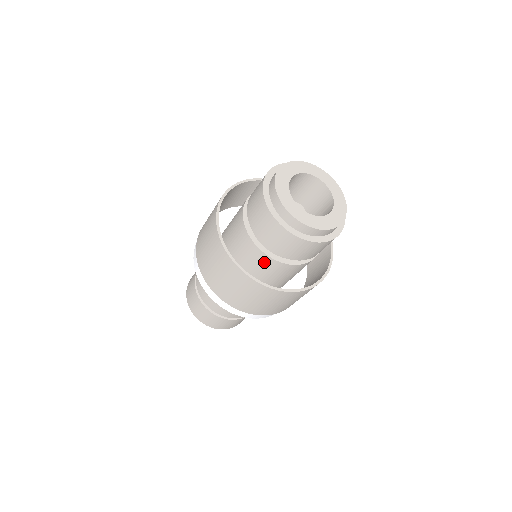
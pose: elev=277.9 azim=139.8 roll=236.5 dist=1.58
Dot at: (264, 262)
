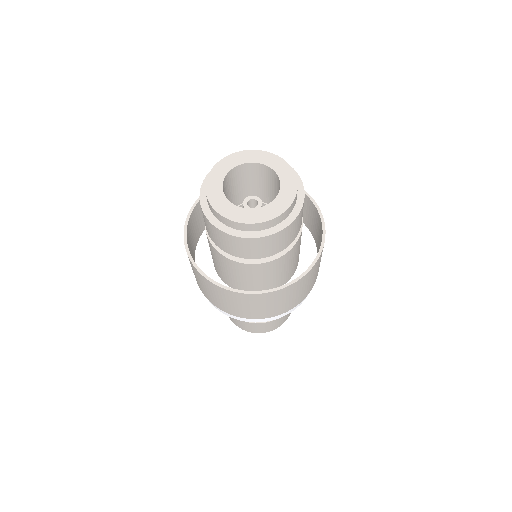
Dot at: (249, 270)
